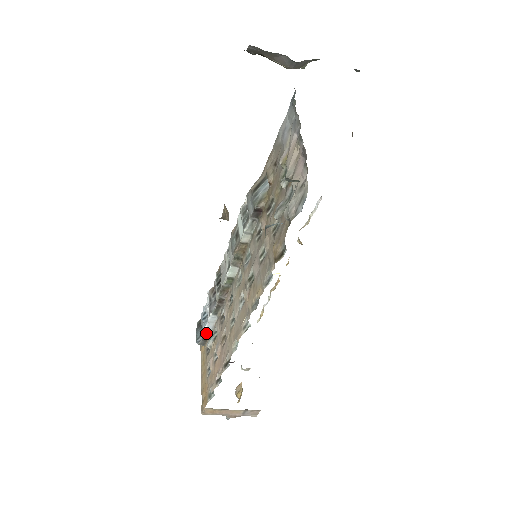
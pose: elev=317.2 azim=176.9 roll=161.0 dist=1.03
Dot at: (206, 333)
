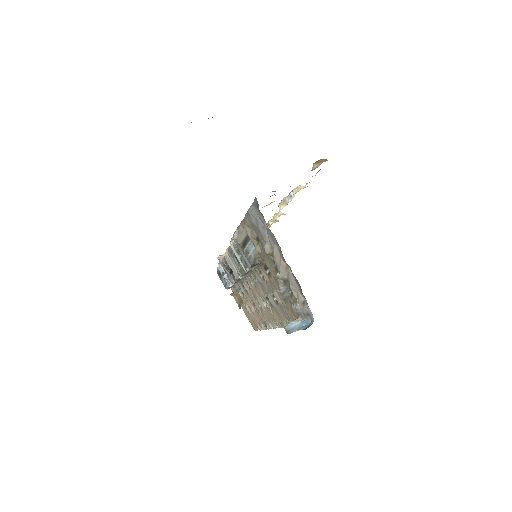
Dot at: occluded
